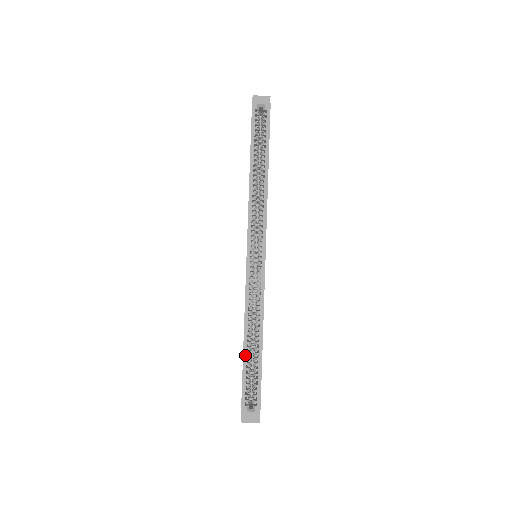
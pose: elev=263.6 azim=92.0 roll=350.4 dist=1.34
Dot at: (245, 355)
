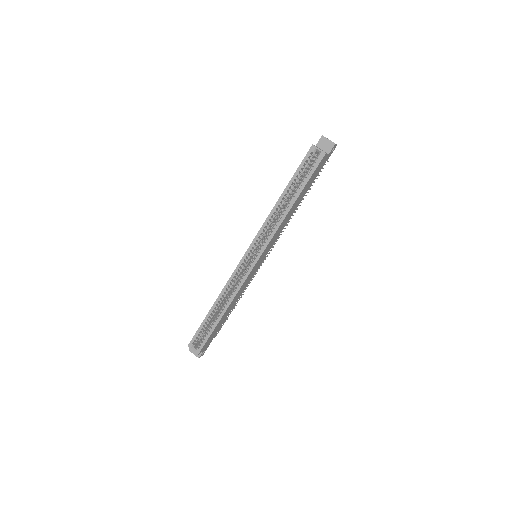
Dot at: (208, 315)
